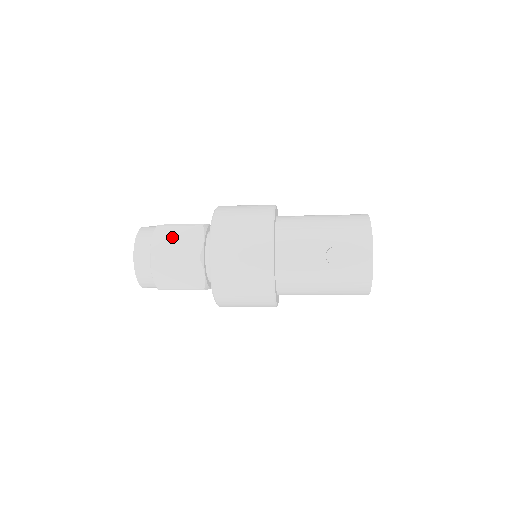
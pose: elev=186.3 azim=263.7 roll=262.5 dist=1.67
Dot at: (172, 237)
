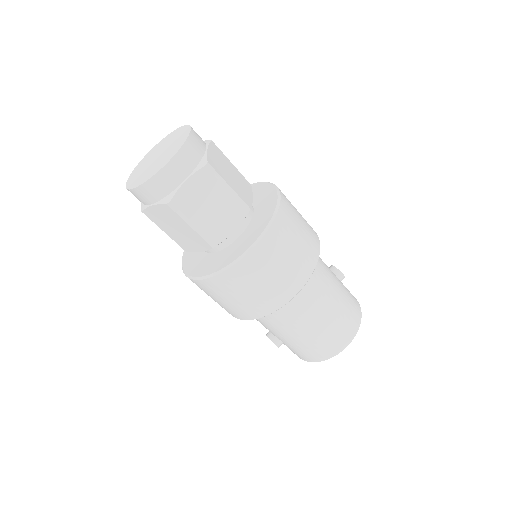
Dot at: occluded
